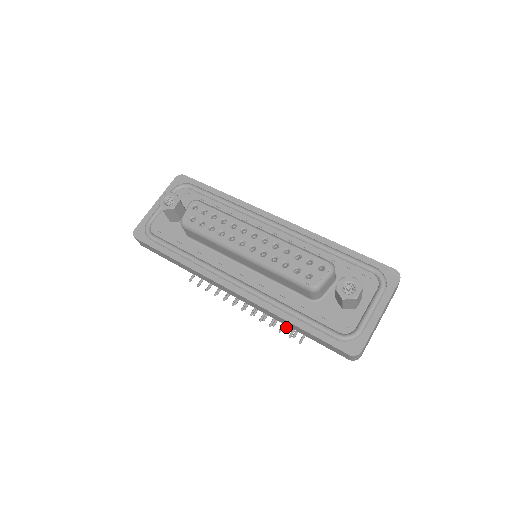
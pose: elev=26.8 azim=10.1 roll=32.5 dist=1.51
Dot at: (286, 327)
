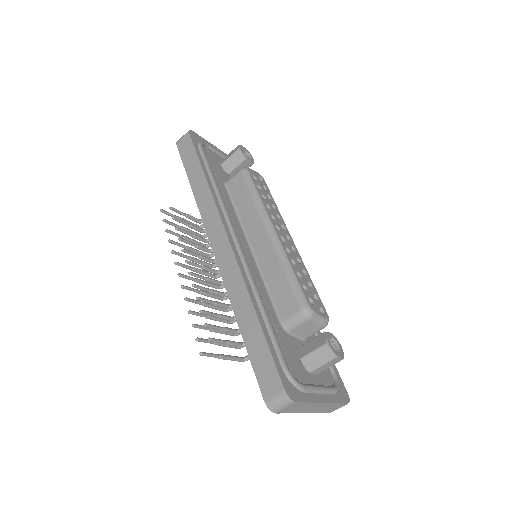
Dot at: (211, 326)
